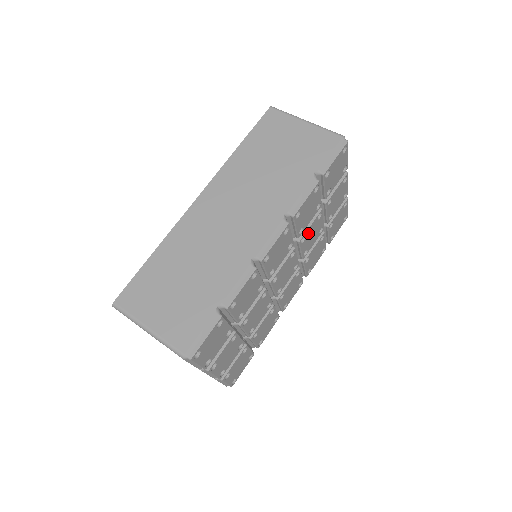
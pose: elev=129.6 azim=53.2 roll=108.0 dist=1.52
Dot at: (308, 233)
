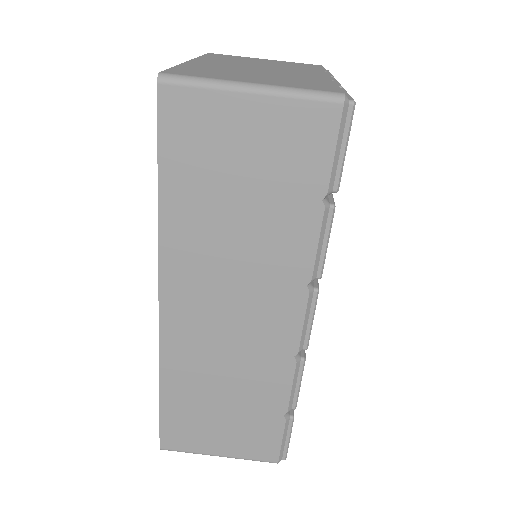
Dot at: occluded
